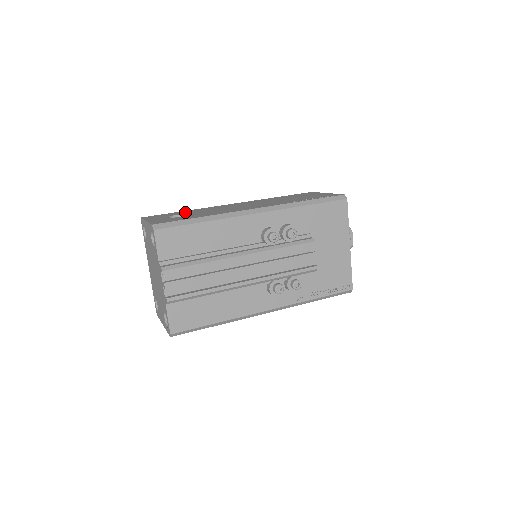
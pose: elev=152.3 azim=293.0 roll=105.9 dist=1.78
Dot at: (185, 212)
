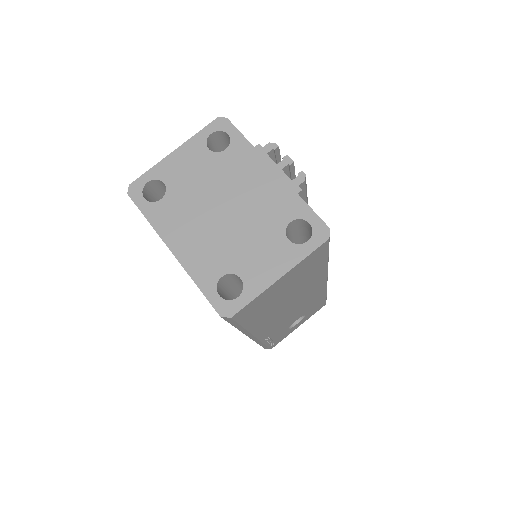
Dot at: occluded
